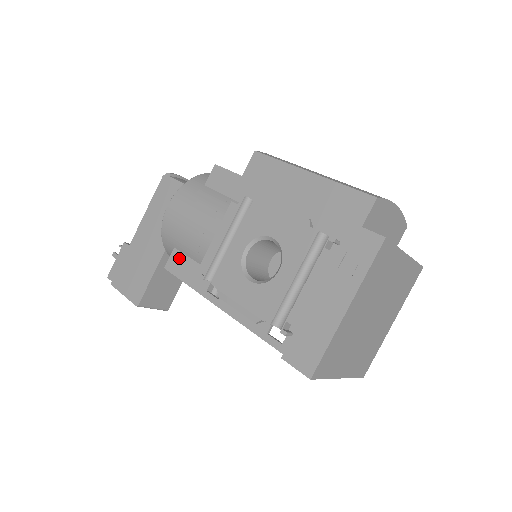
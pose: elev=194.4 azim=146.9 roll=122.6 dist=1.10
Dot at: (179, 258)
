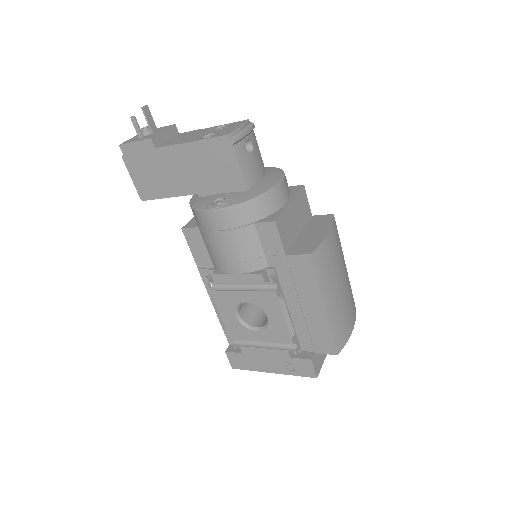
Dot at: (198, 238)
